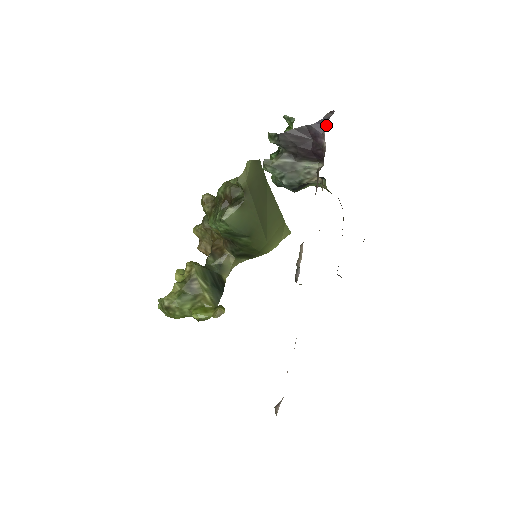
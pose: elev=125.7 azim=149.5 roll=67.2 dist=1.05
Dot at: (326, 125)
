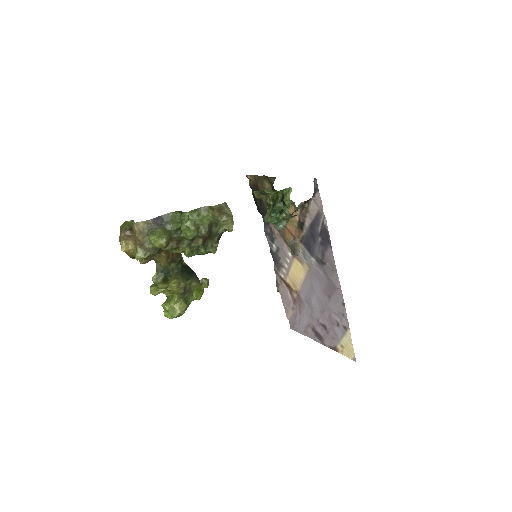
Dot at: (316, 191)
